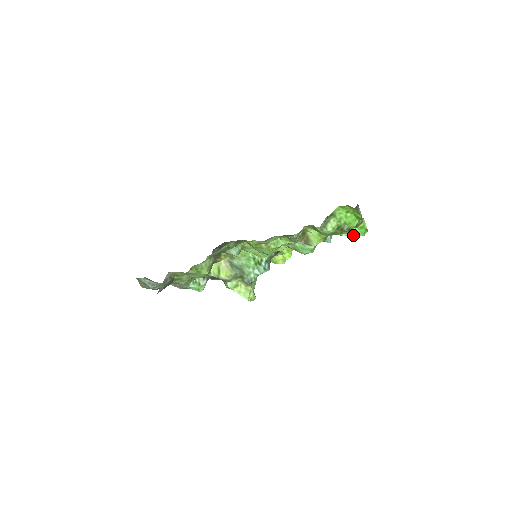
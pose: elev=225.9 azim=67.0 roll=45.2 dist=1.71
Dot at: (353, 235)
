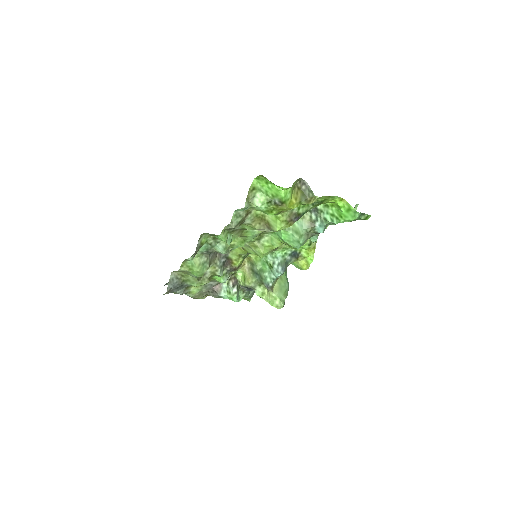
Dot at: (344, 220)
